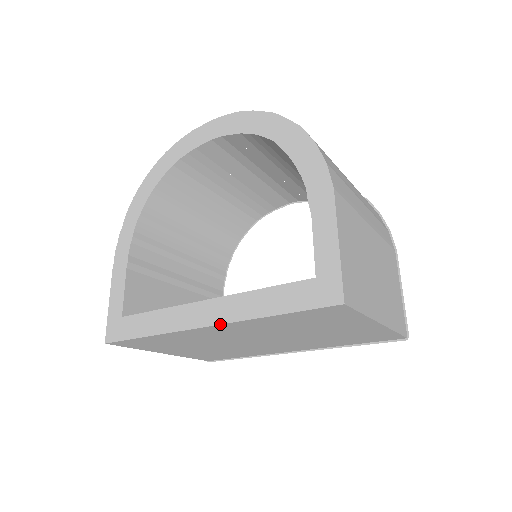
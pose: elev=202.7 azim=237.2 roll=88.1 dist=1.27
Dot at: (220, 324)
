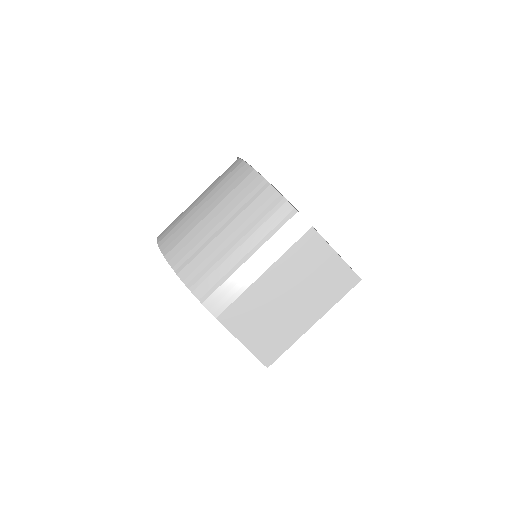
Dot at: occluded
